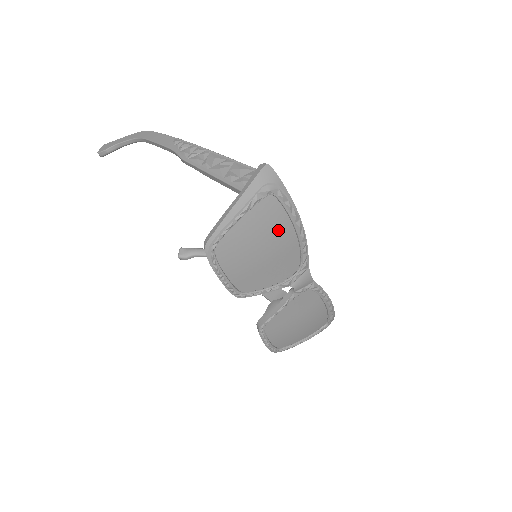
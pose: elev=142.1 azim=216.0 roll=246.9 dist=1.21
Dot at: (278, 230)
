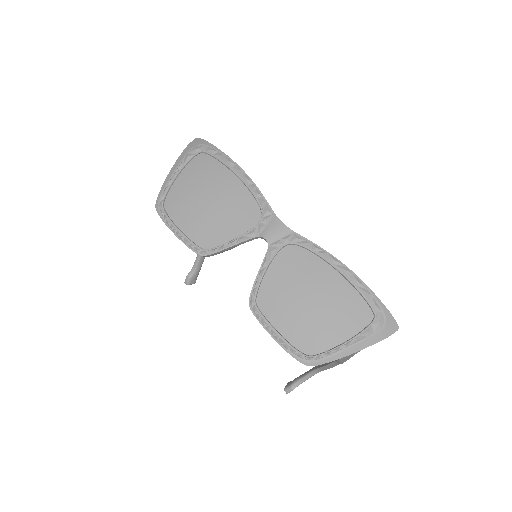
Dot at: (217, 177)
